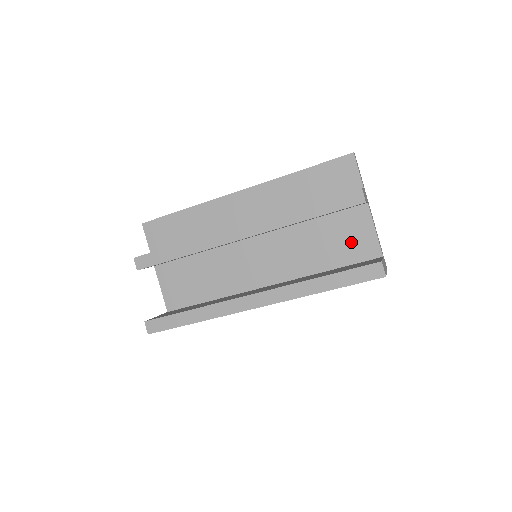
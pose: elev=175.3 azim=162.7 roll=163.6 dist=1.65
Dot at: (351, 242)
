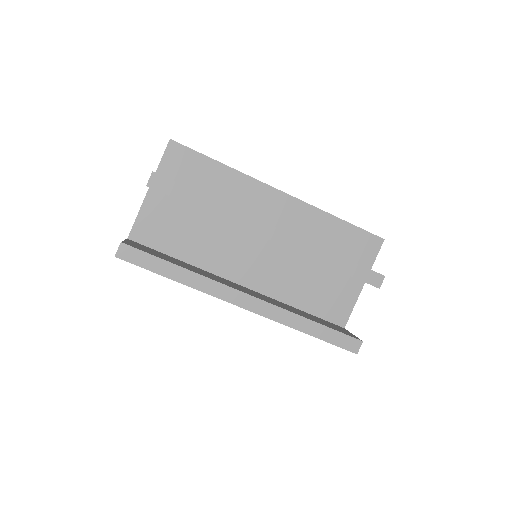
Dot at: (332, 301)
